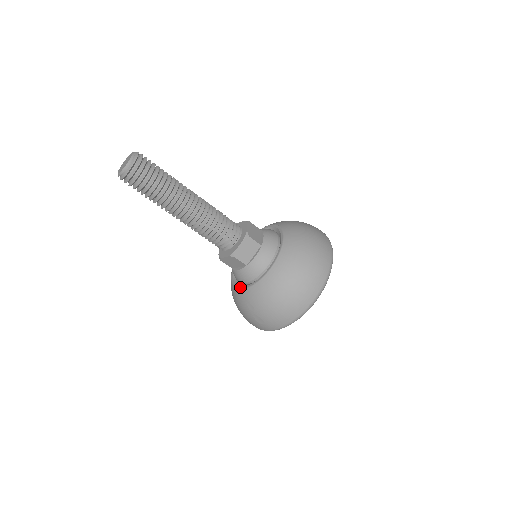
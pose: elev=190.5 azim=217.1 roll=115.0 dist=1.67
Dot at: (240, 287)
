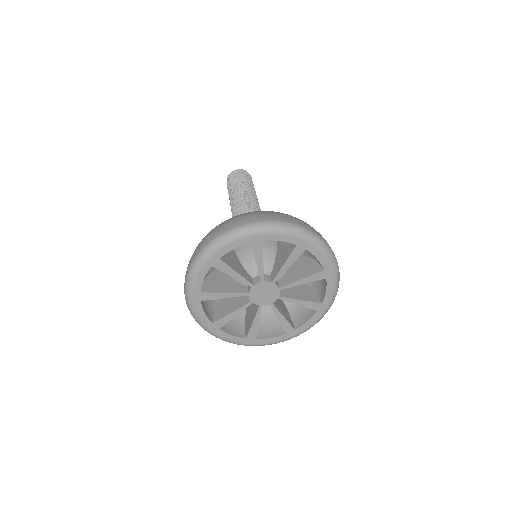
Dot at: occluded
